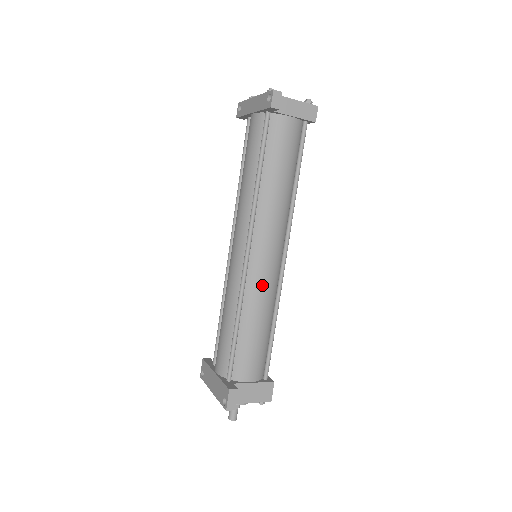
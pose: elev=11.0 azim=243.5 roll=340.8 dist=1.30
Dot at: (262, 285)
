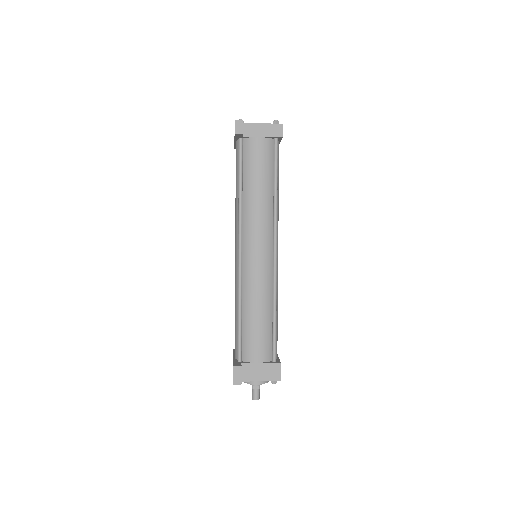
Dot at: (256, 278)
